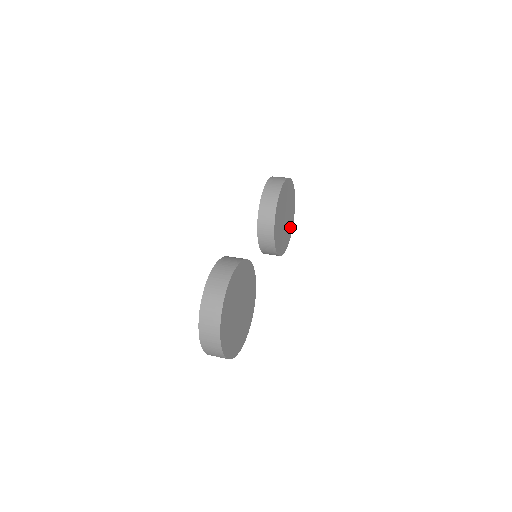
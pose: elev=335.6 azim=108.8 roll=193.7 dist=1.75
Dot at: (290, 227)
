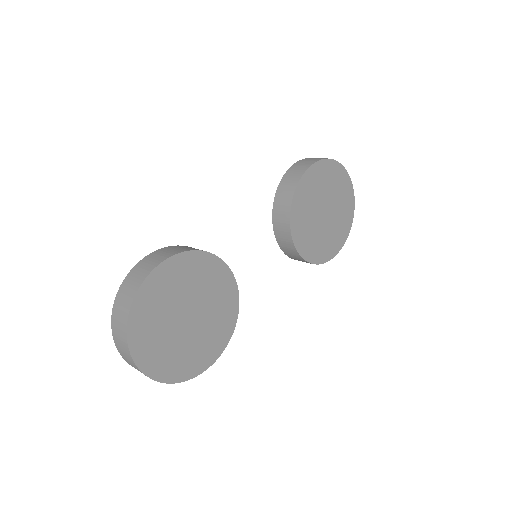
Dot at: (342, 229)
